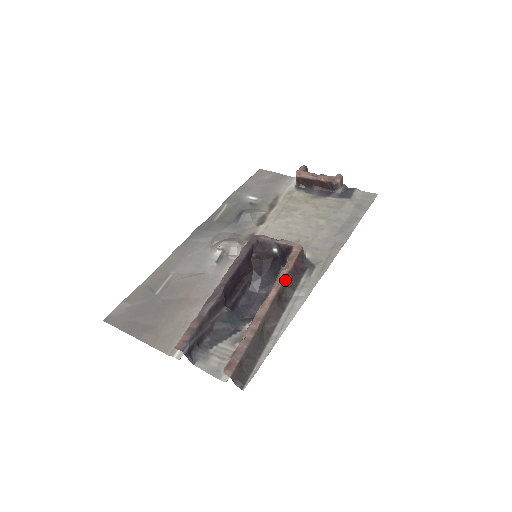
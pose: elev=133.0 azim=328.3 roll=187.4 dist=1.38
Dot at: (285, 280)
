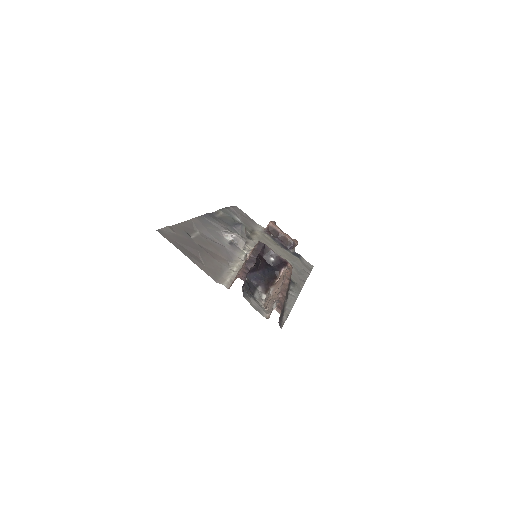
Dot at: (290, 279)
